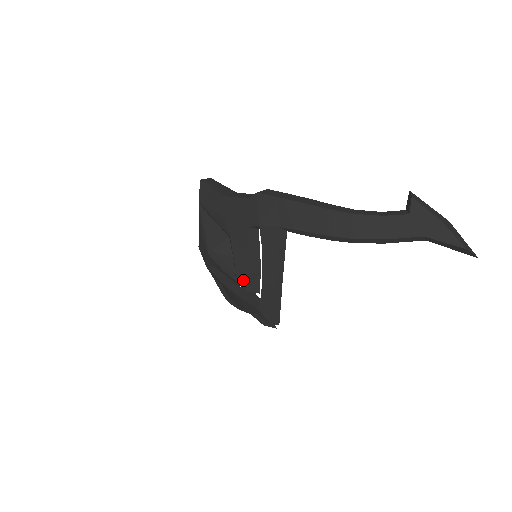
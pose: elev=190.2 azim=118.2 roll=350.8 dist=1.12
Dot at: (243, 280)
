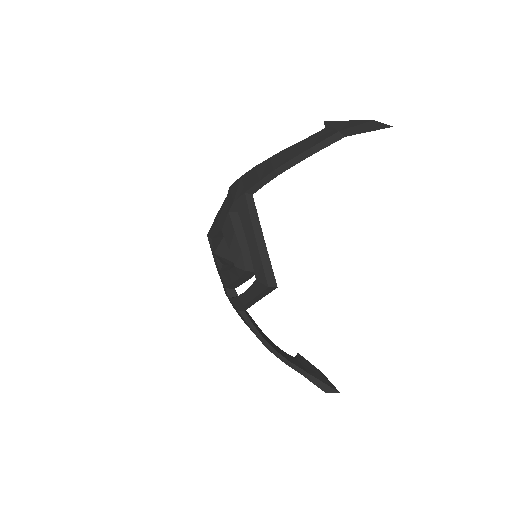
Dot at: (239, 261)
